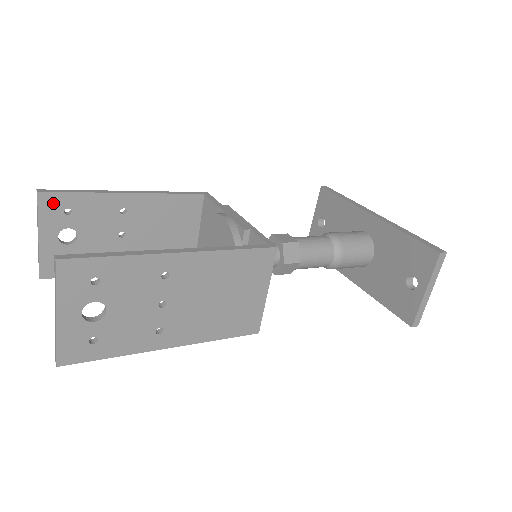
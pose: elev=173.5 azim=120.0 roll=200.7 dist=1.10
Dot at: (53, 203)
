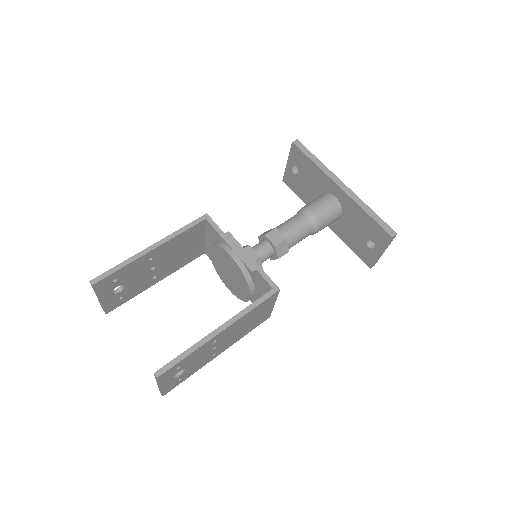
Dot at: (104, 283)
